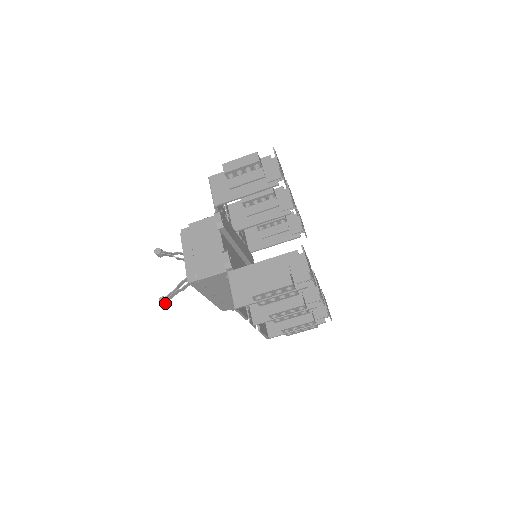
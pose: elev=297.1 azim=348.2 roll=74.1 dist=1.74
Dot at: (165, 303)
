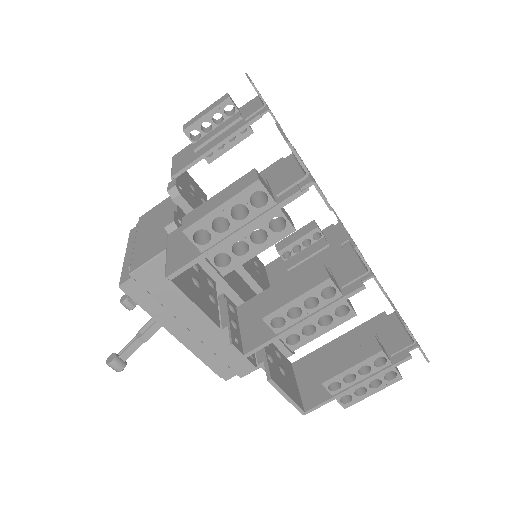
Dot at: (116, 363)
